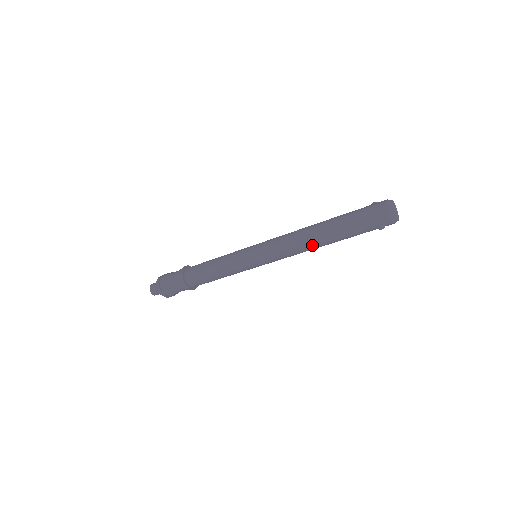
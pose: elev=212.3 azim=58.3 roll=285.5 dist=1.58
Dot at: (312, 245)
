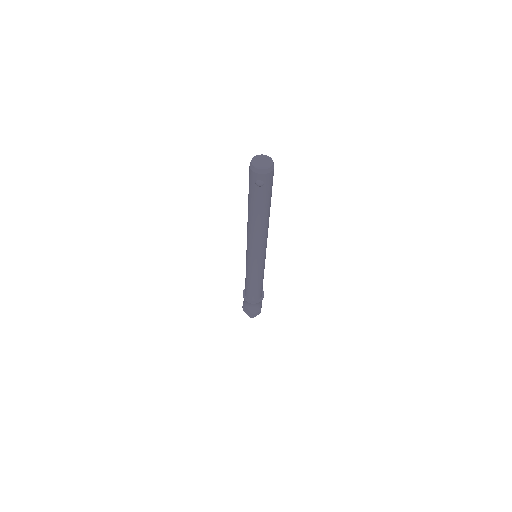
Dot at: (252, 226)
